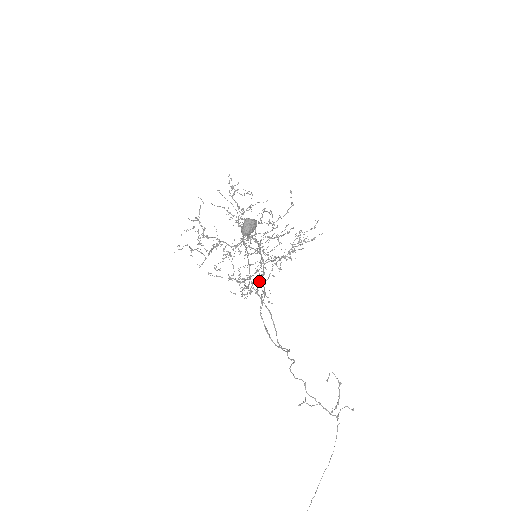
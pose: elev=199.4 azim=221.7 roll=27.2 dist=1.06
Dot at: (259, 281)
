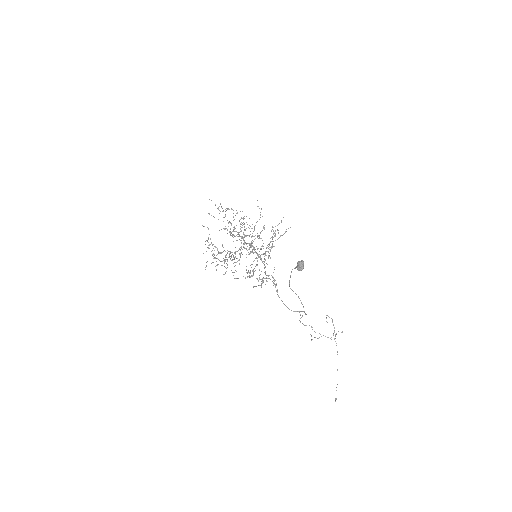
Dot at: (265, 273)
